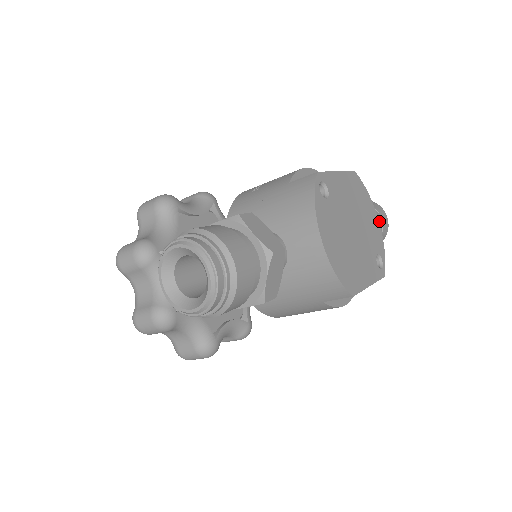
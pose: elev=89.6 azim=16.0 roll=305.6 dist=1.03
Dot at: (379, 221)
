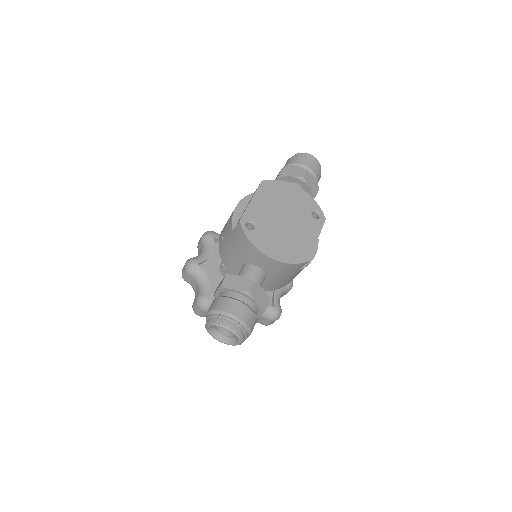
Dot at: (304, 177)
